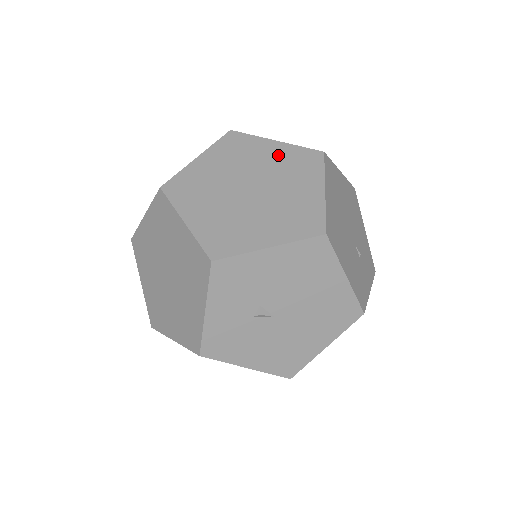
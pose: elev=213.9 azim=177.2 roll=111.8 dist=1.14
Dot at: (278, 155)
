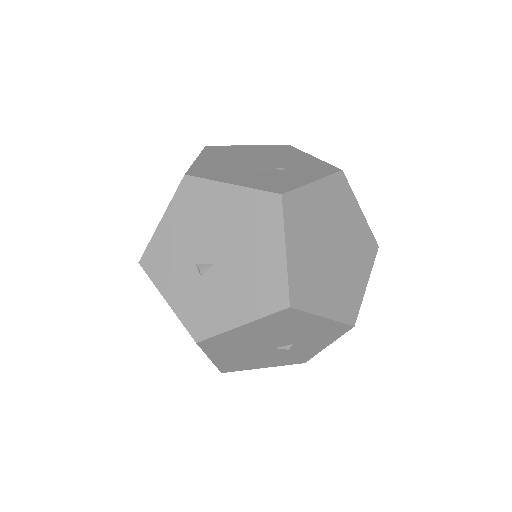
Dot at: occluded
